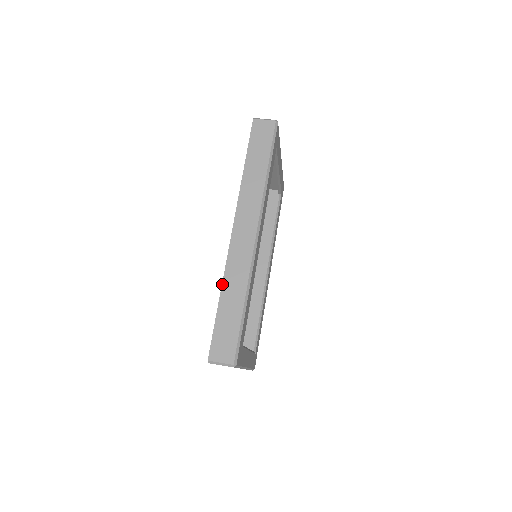
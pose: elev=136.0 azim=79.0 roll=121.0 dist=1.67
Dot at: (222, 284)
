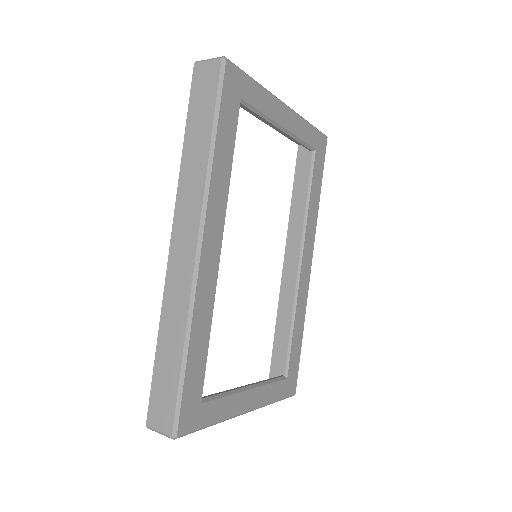
Dot at: (160, 321)
